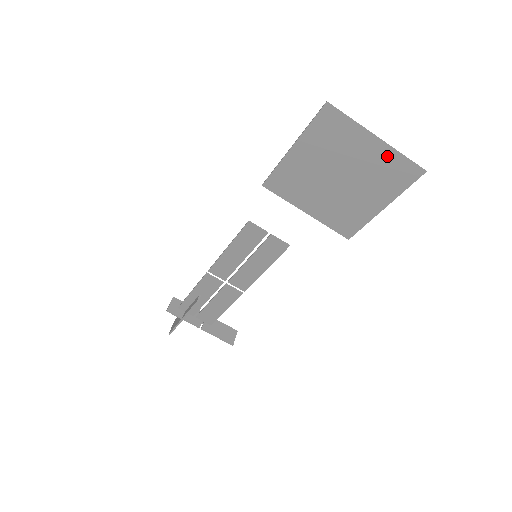
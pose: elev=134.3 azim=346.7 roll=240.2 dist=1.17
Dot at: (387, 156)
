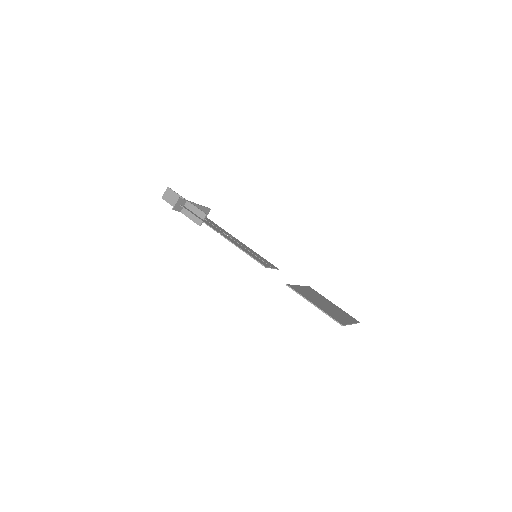
Dot at: occluded
